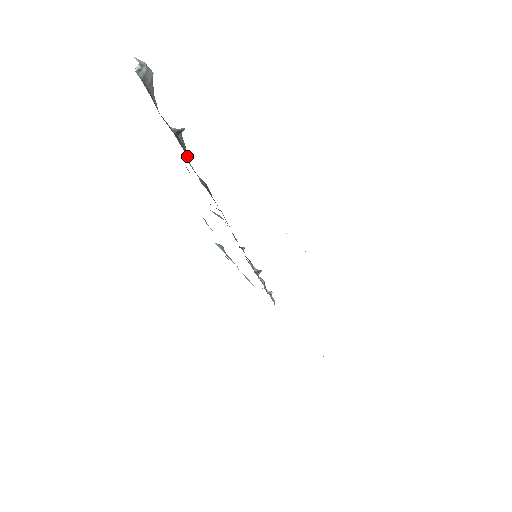
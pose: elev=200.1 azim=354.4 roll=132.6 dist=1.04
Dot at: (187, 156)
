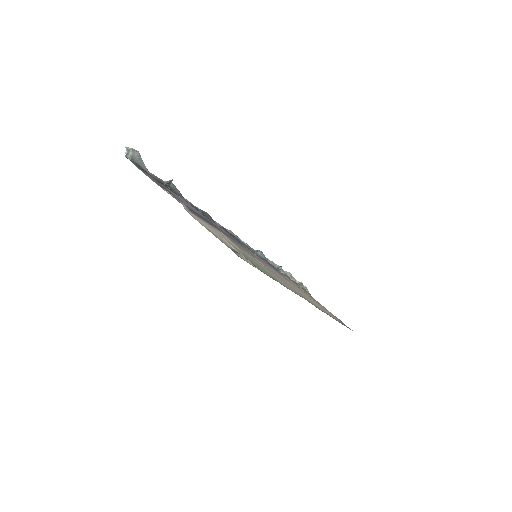
Dot at: occluded
